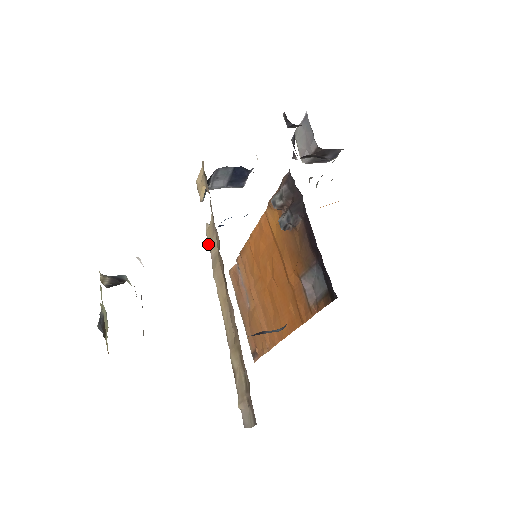
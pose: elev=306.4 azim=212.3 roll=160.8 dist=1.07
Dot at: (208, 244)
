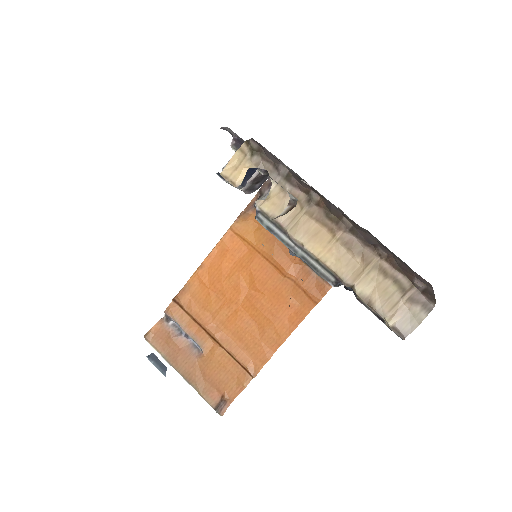
Dot at: (269, 216)
